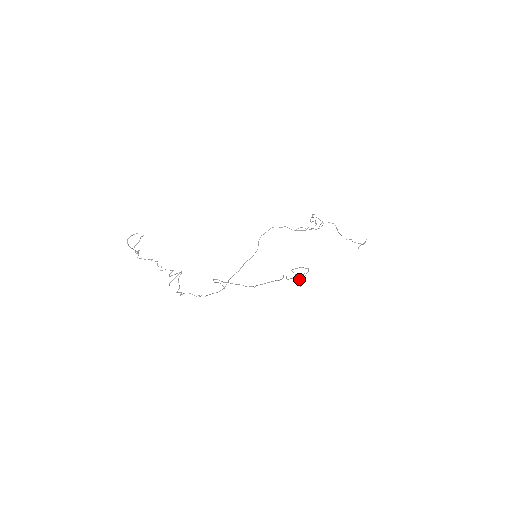
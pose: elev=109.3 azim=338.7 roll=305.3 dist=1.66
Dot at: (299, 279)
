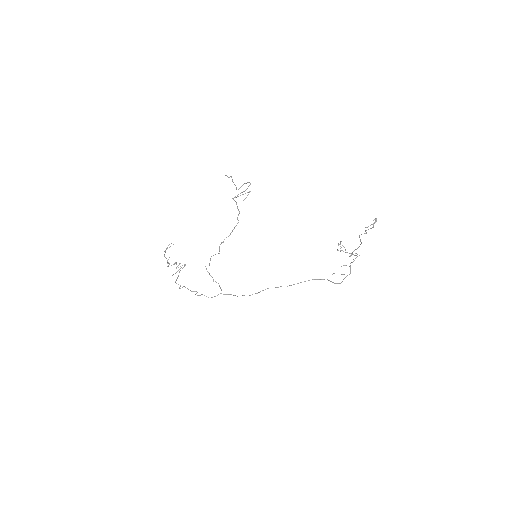
Dot at: (232, 181)
